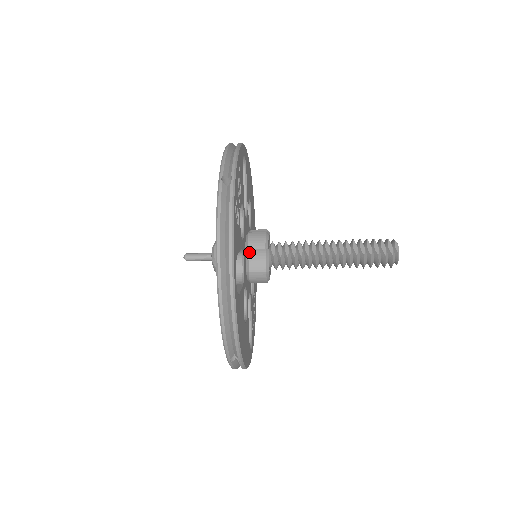
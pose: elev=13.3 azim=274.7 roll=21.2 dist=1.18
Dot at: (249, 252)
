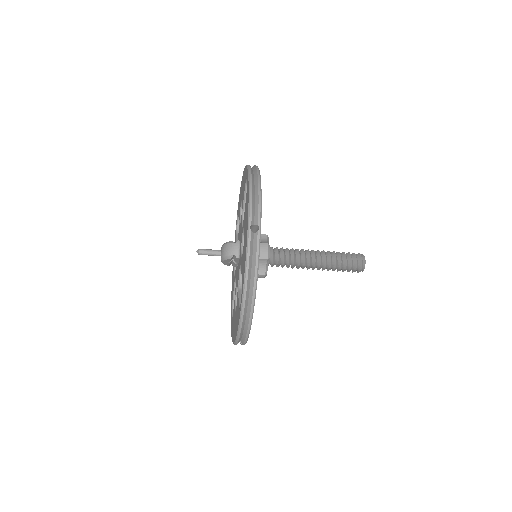
Dot at: occluded
